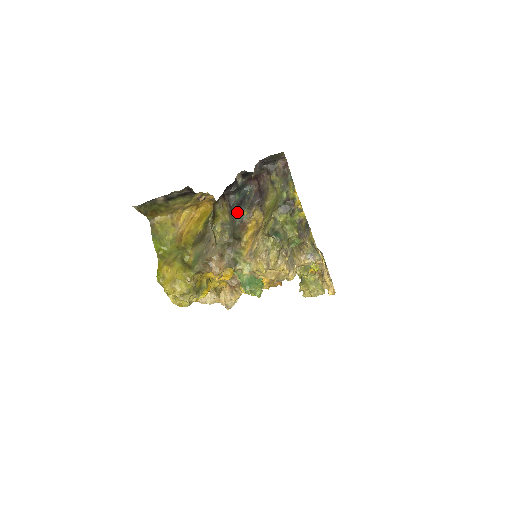
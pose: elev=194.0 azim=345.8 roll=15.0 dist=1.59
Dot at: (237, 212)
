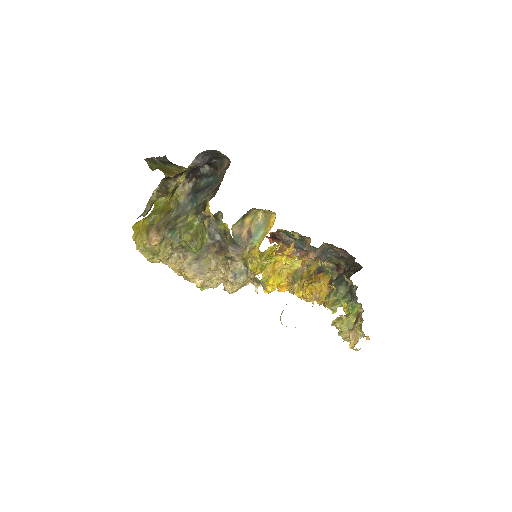
Dot at: (165, 194)
